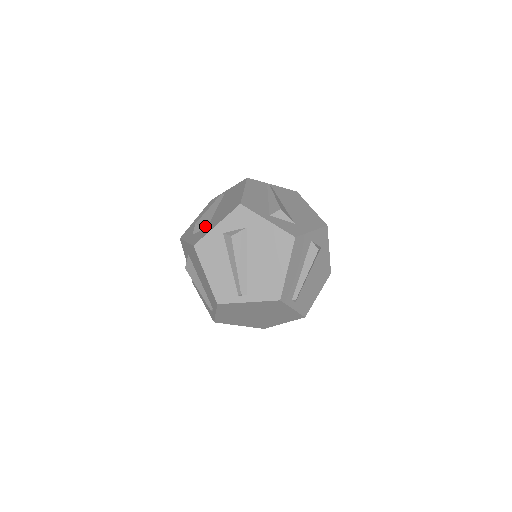
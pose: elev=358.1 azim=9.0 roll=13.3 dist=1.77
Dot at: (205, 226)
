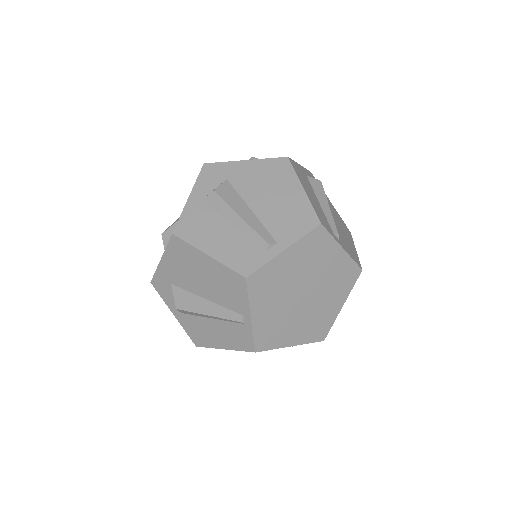
Dot at: (175, 222)
